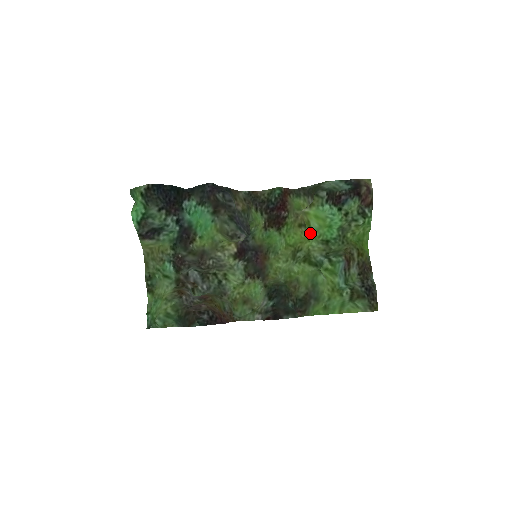
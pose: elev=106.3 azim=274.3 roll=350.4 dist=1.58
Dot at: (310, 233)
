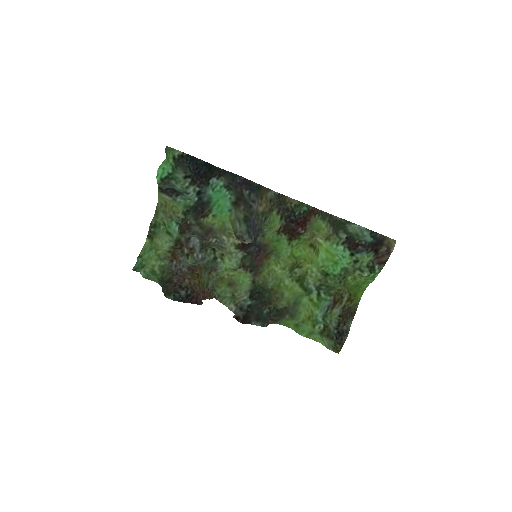
Dot at: (315, 259)
